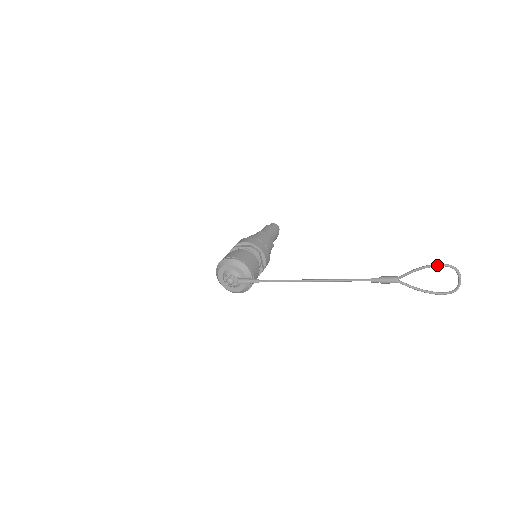
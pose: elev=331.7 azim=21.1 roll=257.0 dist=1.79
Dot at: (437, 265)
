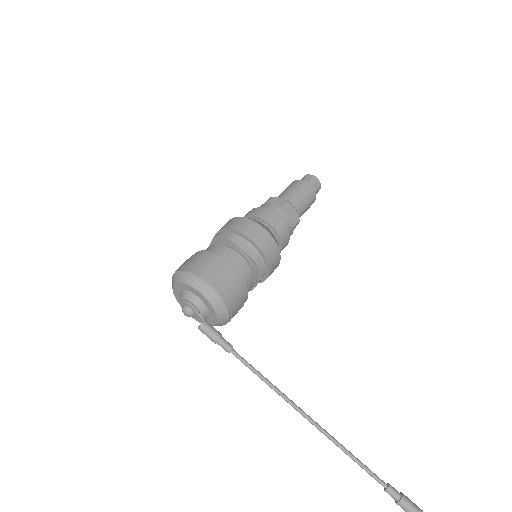
Dot at: out of frame
